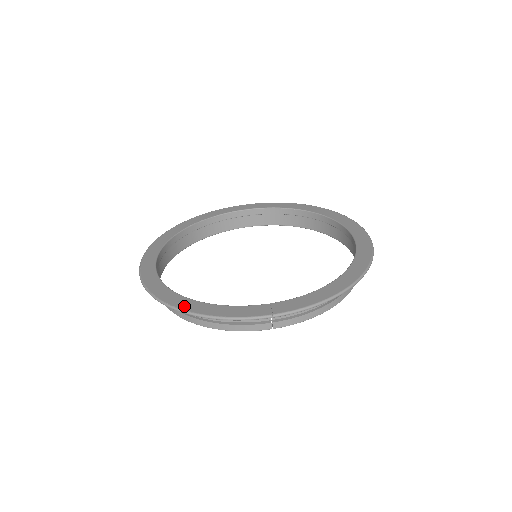
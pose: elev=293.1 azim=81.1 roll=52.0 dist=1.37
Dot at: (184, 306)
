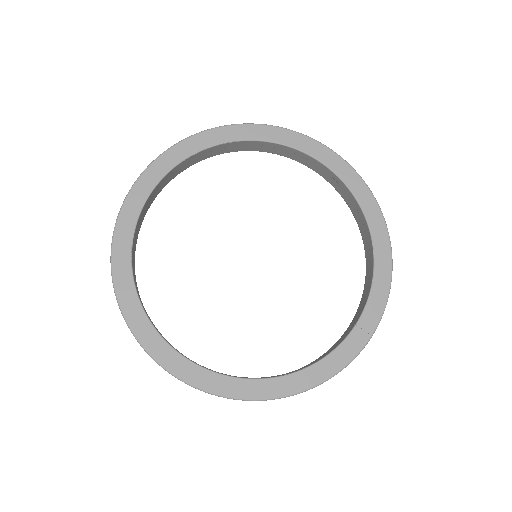
Dot at: (294, 388)
